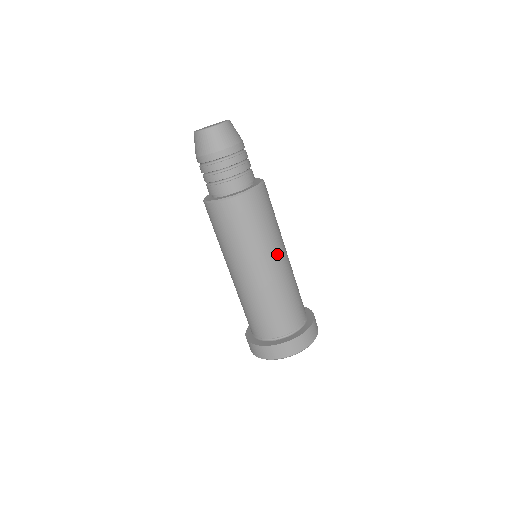
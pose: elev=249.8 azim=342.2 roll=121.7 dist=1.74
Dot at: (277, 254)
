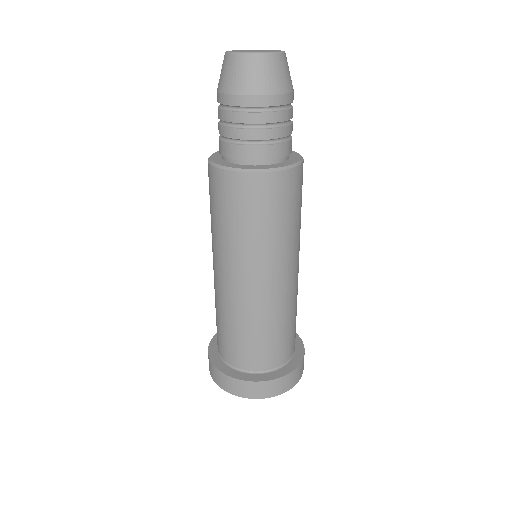
Dot at: occluded
